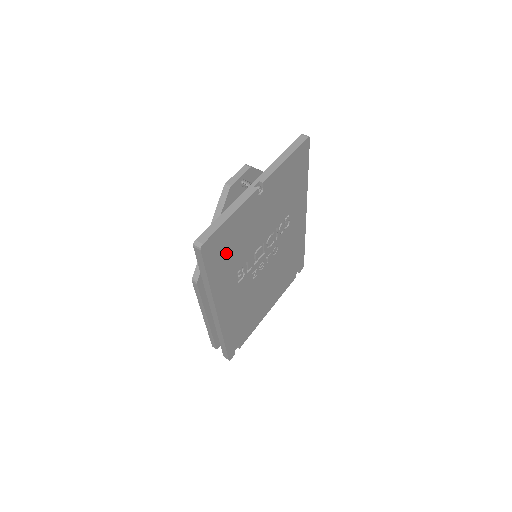
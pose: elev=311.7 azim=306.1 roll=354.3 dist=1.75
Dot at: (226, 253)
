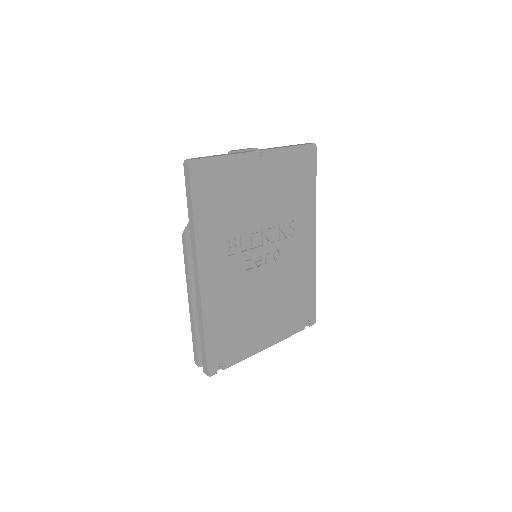
Dot at: (216, 198)
